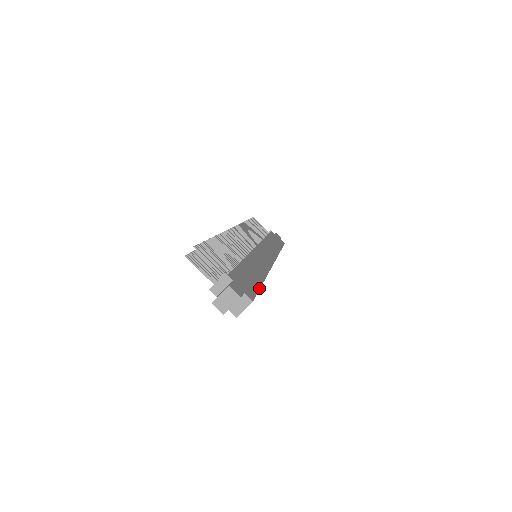
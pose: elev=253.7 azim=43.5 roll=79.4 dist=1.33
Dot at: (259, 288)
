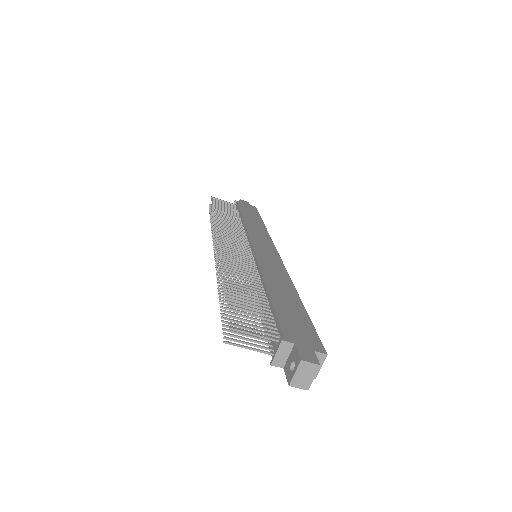
Dot at: (310, 320)
